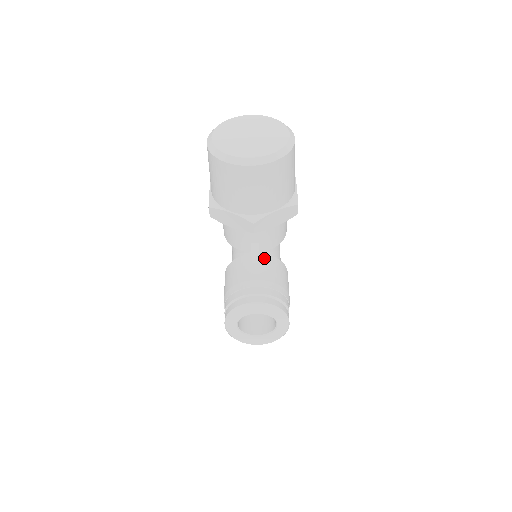
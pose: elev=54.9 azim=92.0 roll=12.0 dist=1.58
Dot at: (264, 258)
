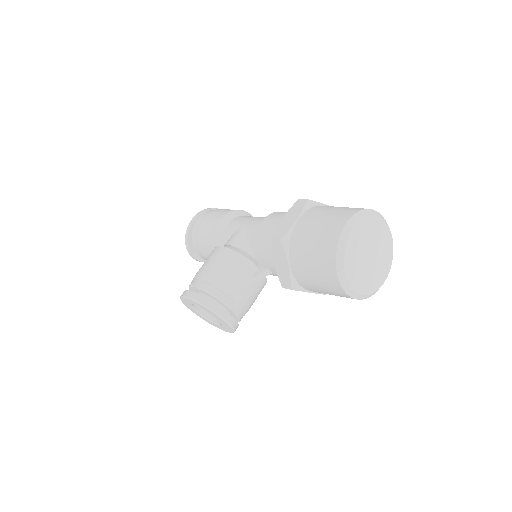
Dot at: (262, 279)
